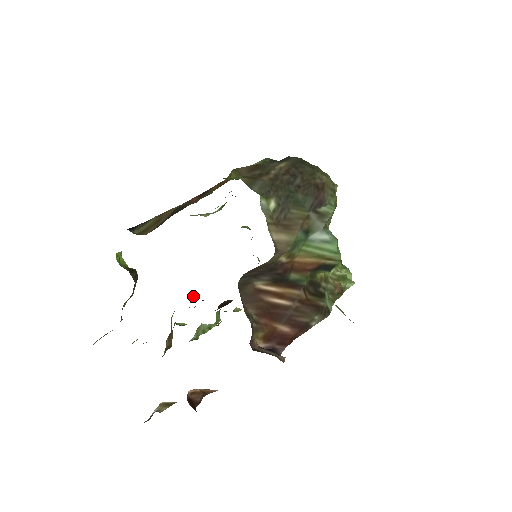
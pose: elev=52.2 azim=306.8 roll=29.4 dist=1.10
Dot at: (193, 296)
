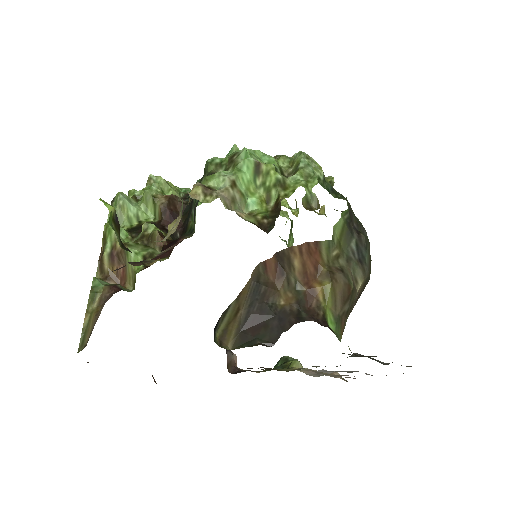
Dot at: (162, 238)
